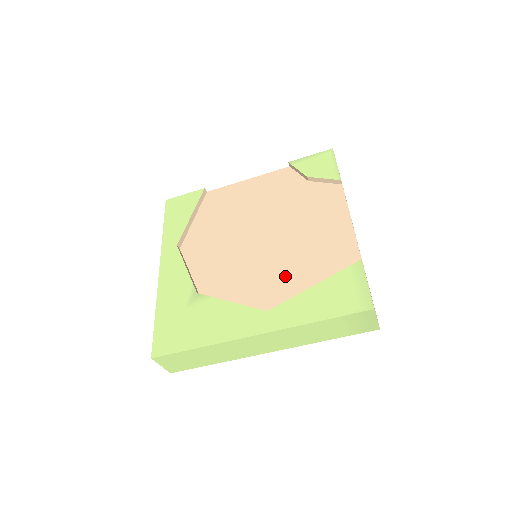
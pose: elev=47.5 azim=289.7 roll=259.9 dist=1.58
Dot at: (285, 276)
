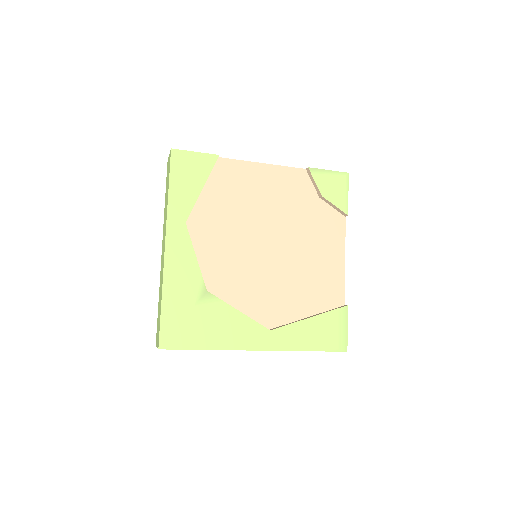
Dot at: (286, 296)
